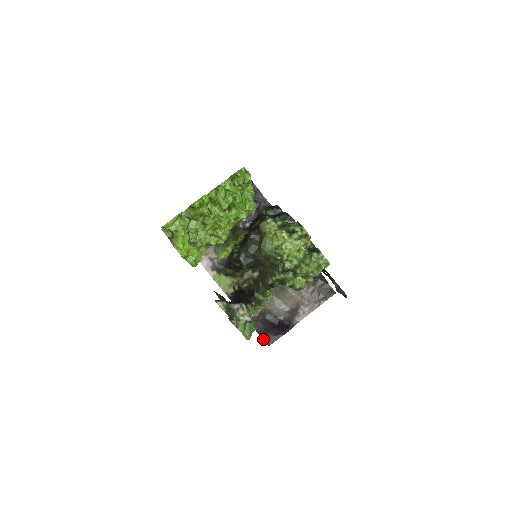
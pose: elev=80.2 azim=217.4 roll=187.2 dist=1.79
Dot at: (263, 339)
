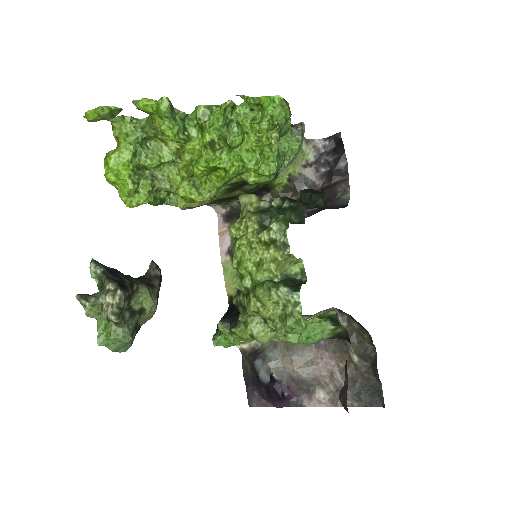
Dot at: (247, 390)
